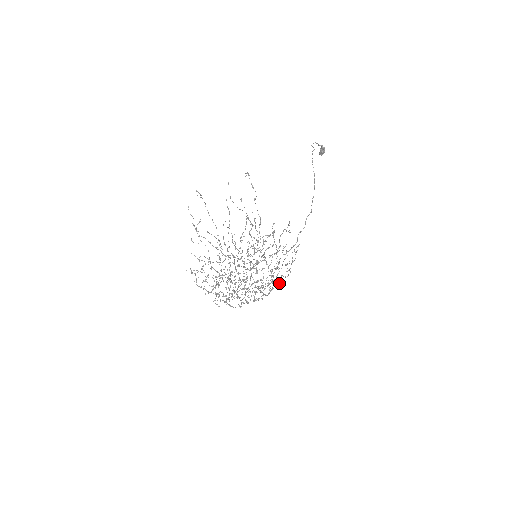
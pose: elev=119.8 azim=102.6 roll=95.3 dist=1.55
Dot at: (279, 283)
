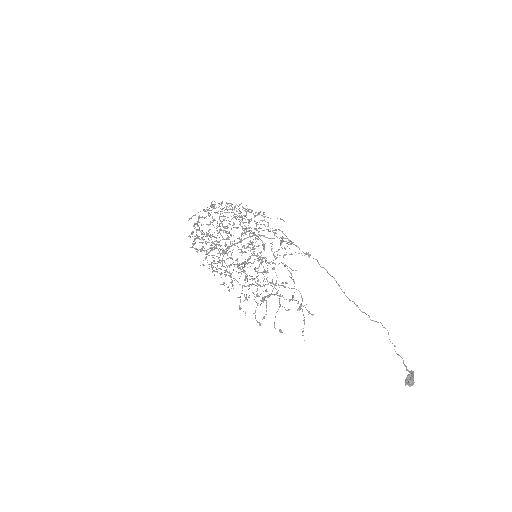
Dot at: (245, 277)
